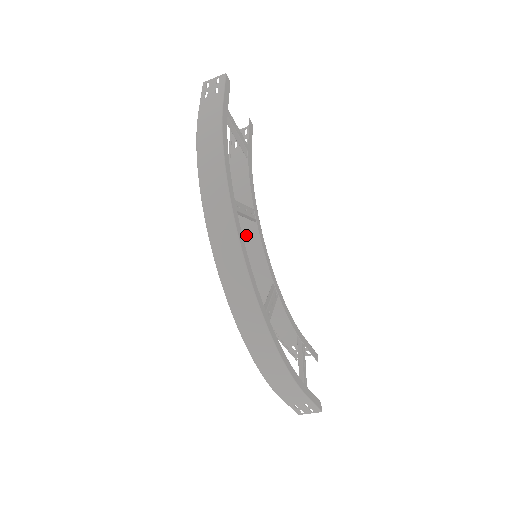
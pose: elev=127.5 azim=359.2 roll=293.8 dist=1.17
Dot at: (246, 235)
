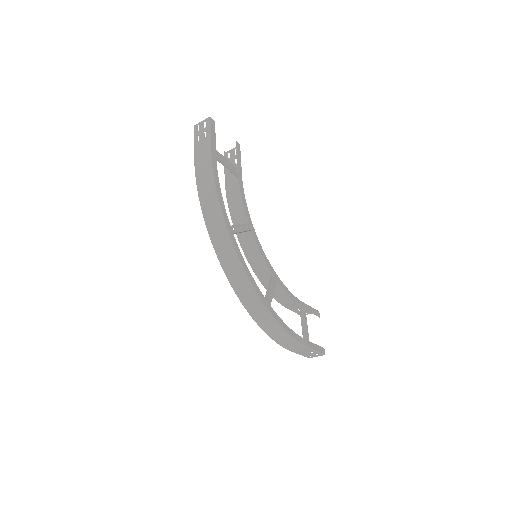
Dot at: (246, 241)
